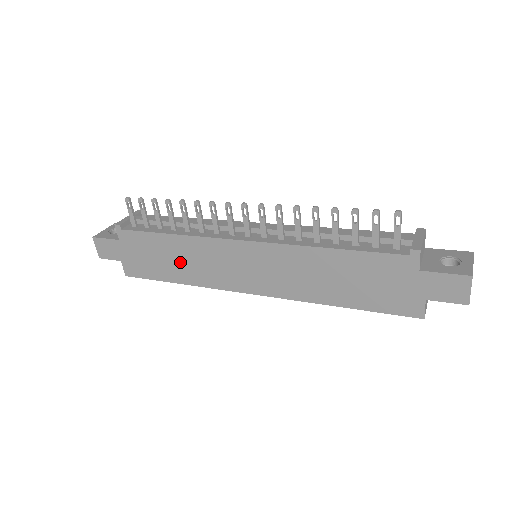
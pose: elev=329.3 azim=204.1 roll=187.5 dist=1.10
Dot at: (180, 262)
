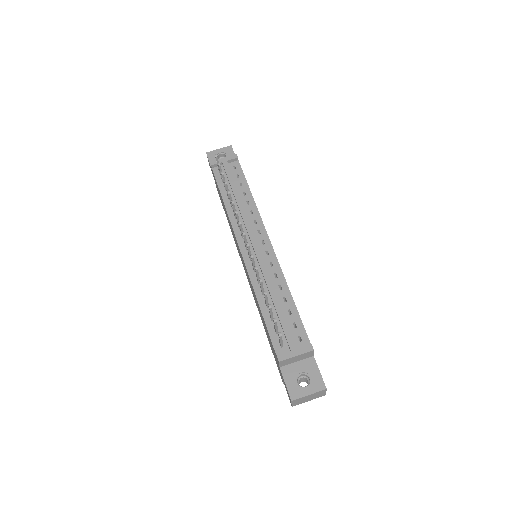
Dot at: (227, 217)
